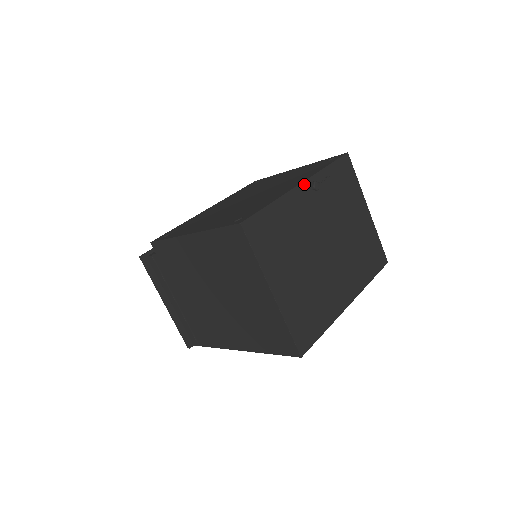
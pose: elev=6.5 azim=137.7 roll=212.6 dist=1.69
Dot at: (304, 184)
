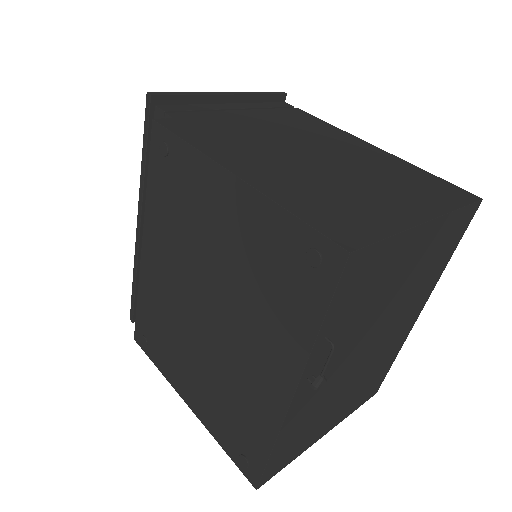
Dot at: (298, 390)
